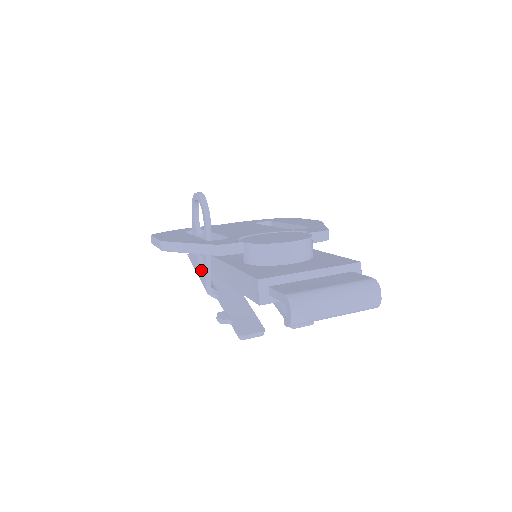
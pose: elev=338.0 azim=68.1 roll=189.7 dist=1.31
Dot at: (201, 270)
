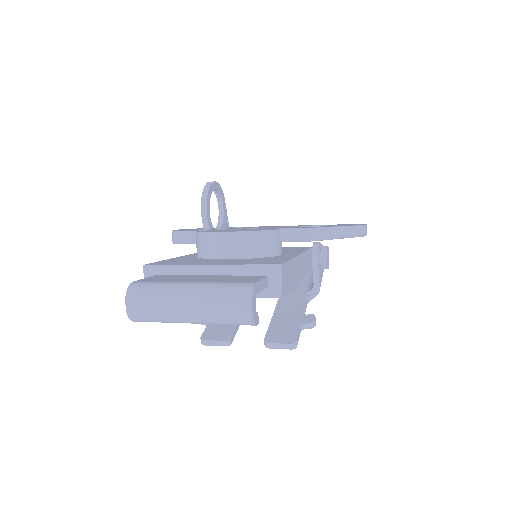
Dot at: occluded
